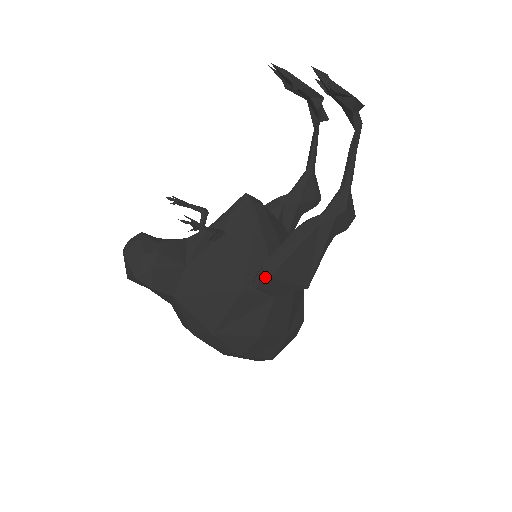
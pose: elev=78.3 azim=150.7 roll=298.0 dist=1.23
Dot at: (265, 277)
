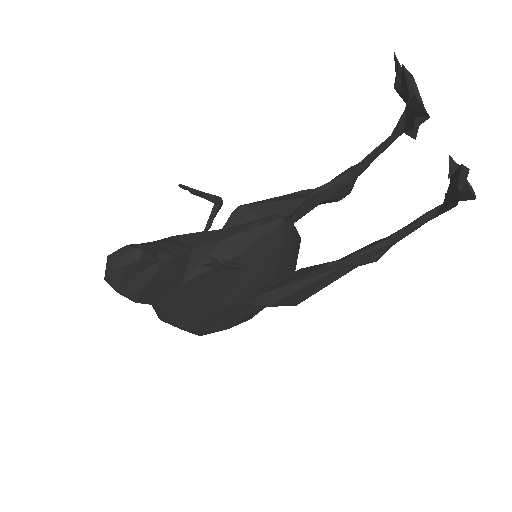
Dot at: (263, 304)
